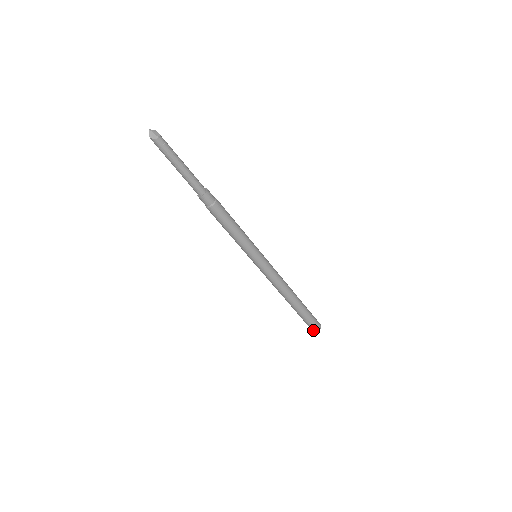
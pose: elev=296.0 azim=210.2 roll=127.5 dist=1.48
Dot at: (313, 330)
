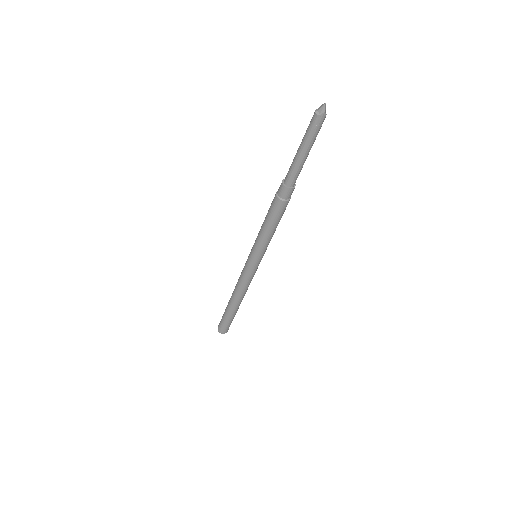
Dot at: (225, 332)
